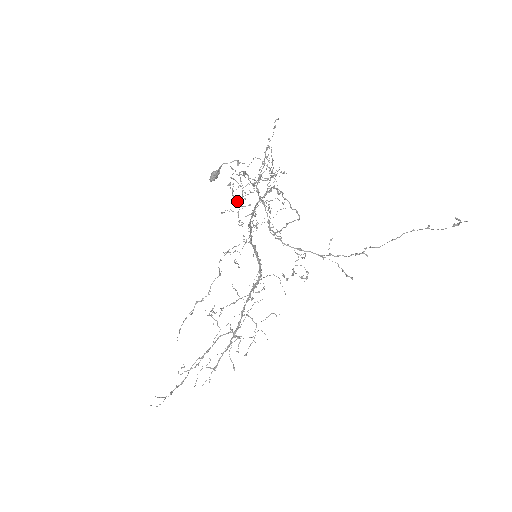
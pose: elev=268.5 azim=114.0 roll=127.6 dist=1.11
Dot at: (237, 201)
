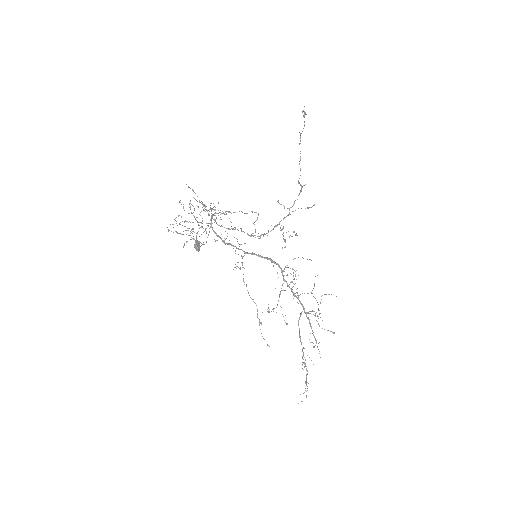
Dot at: occluded
